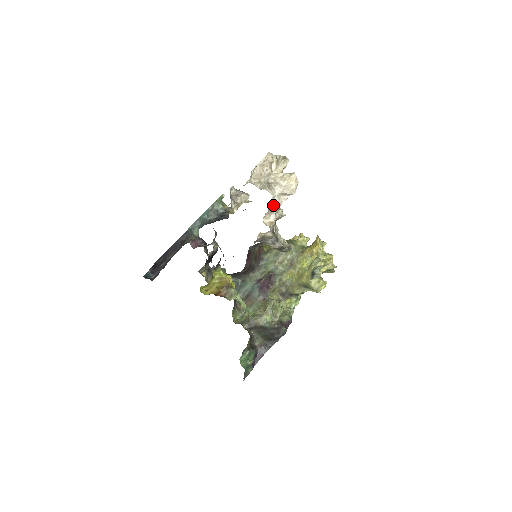
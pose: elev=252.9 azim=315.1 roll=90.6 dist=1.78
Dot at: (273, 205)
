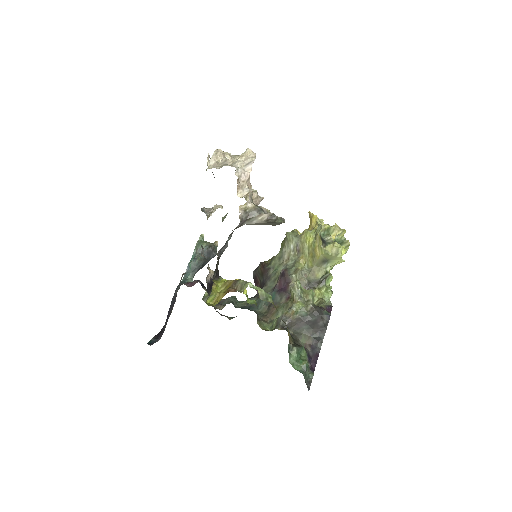
Dot at: (241, 179)
